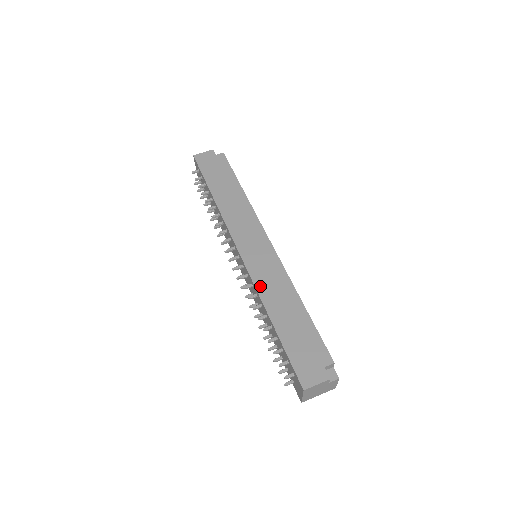
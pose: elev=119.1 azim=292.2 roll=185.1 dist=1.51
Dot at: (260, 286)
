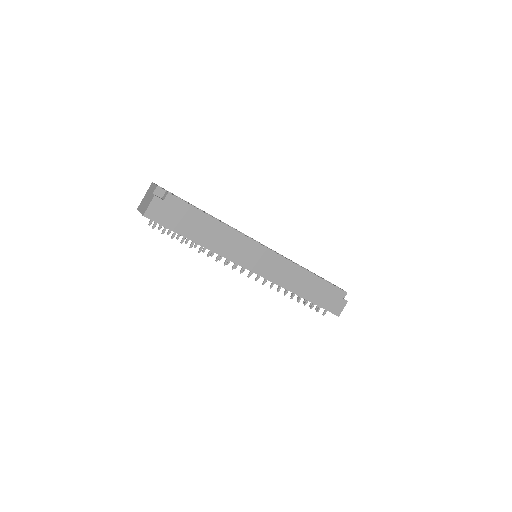
Dot at: (284, 284)
